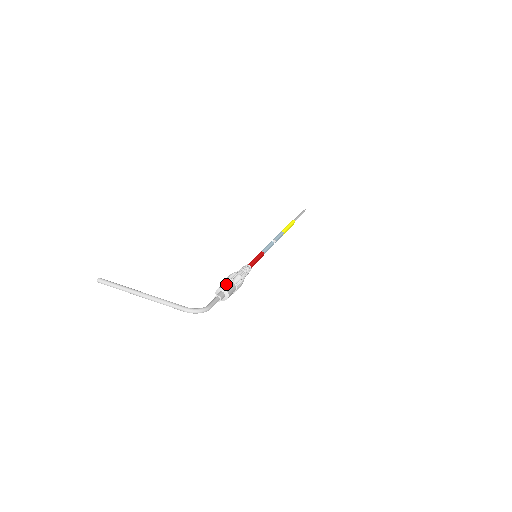
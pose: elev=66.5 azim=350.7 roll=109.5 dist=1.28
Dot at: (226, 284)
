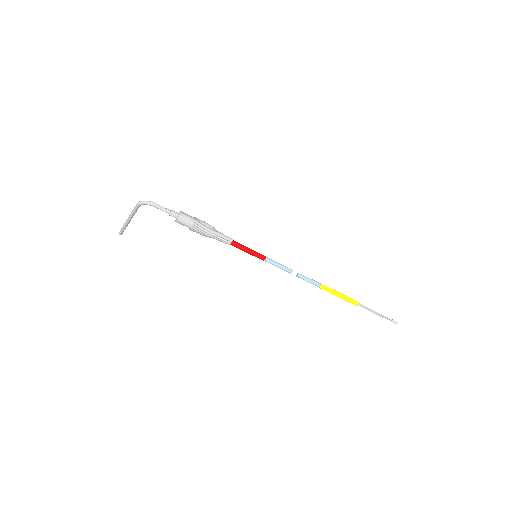
Dot at: occluded
